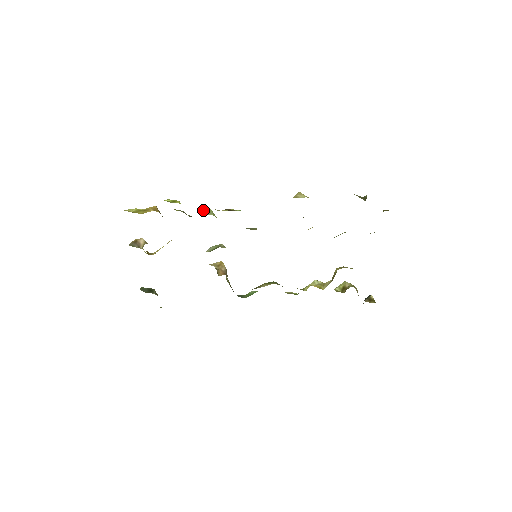
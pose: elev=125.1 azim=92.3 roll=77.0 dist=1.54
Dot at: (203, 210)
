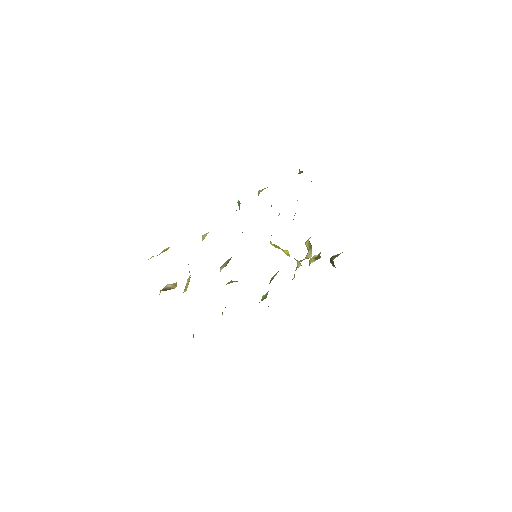
Dot at: (203, 235)
